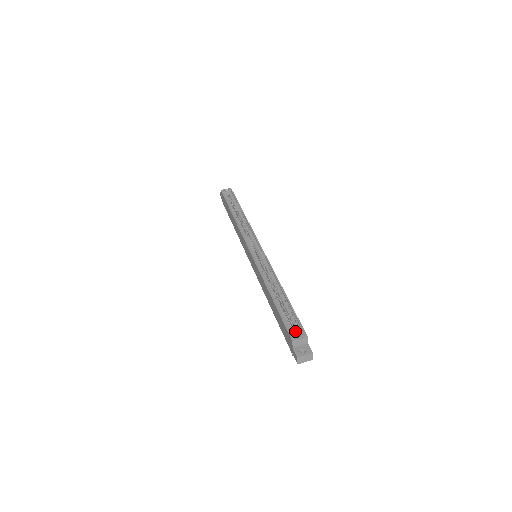
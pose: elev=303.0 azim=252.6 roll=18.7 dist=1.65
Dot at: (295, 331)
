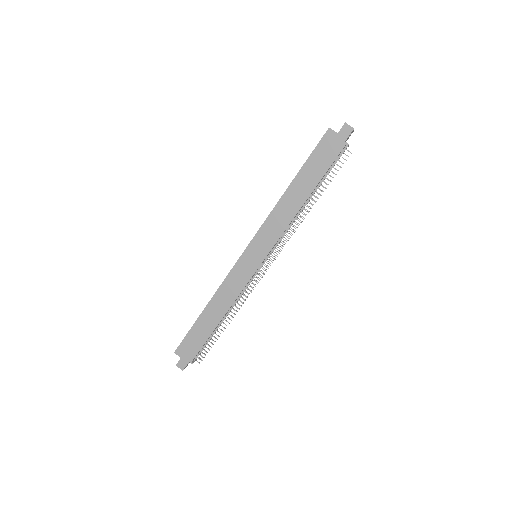
Dot at: occluded
